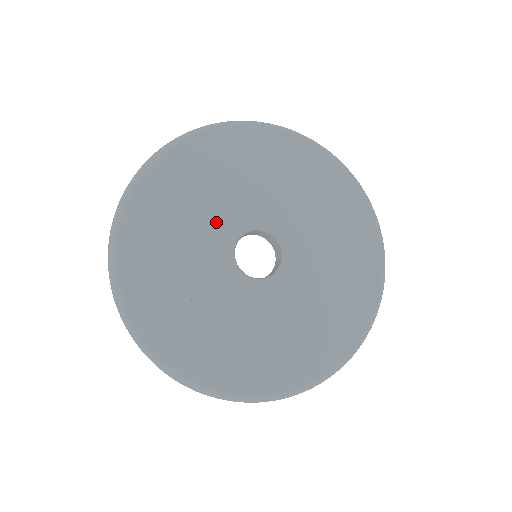
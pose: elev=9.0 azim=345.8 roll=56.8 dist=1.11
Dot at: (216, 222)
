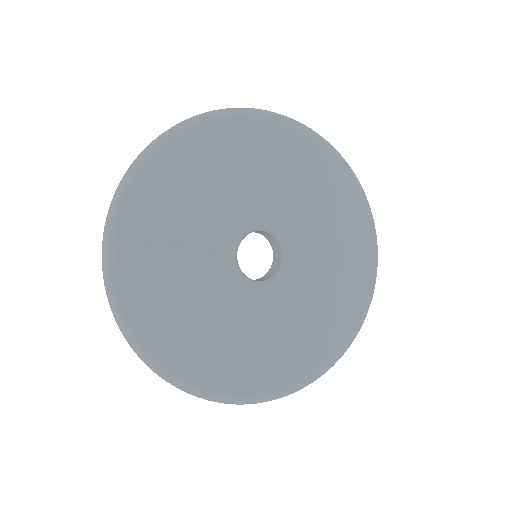
Dot at: (246, 202)
